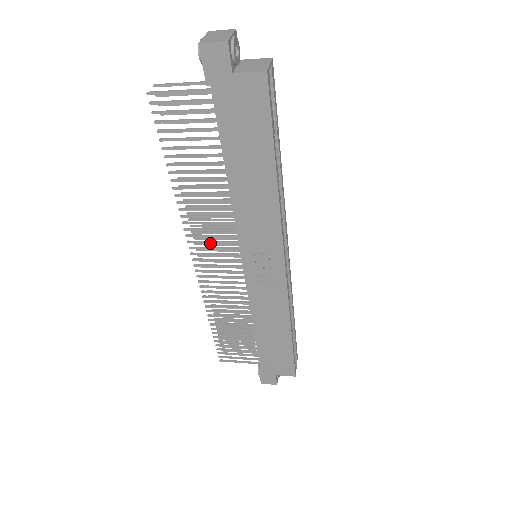
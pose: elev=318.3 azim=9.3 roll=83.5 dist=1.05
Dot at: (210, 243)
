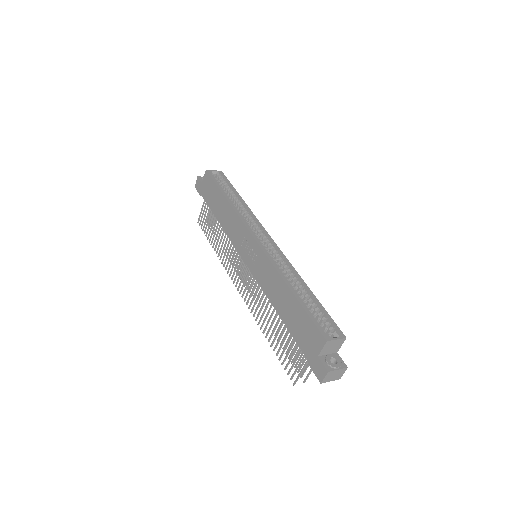
Dot at: (236, 268)
